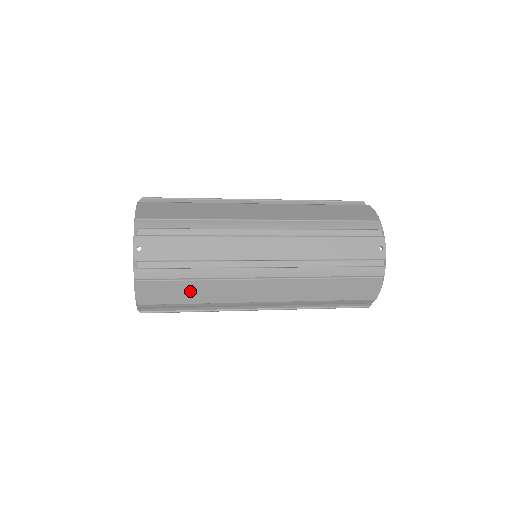
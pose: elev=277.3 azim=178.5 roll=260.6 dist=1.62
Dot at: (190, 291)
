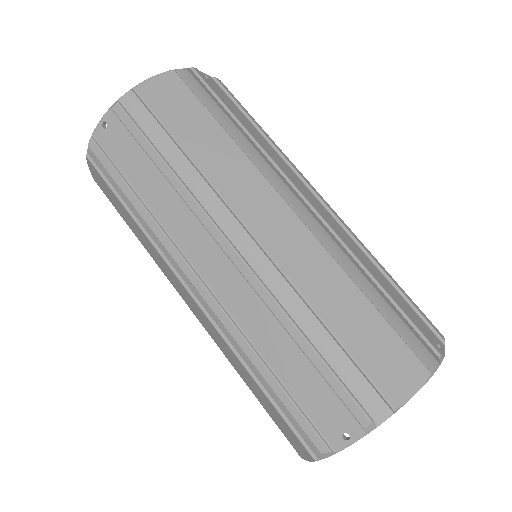
Dot at: (129, 219)
